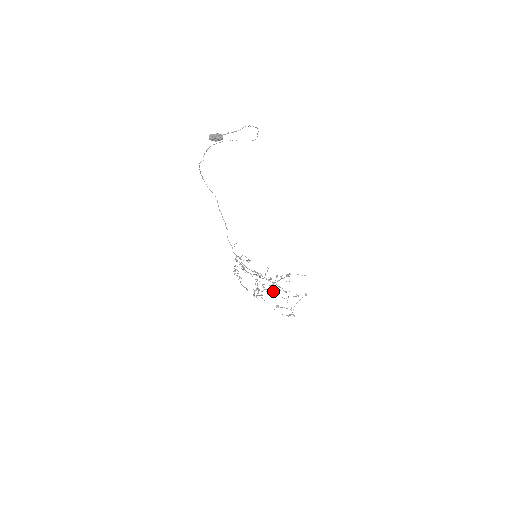
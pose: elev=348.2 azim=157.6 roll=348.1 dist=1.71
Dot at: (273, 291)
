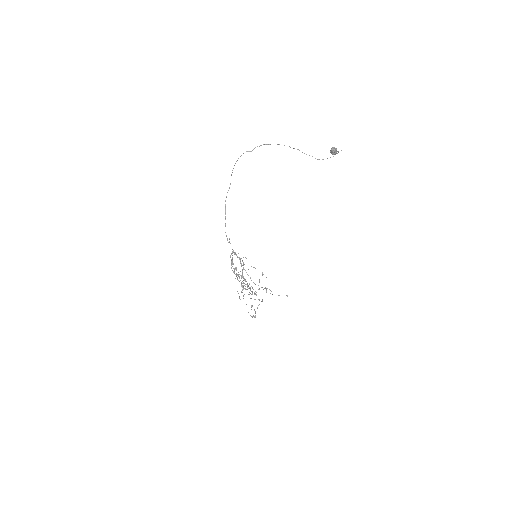
Dot at: (241, 291)
